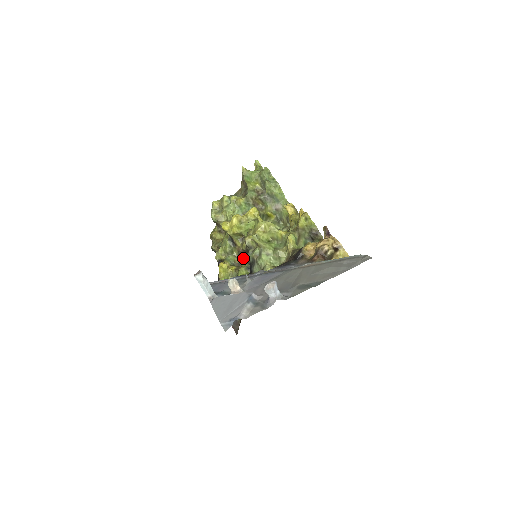
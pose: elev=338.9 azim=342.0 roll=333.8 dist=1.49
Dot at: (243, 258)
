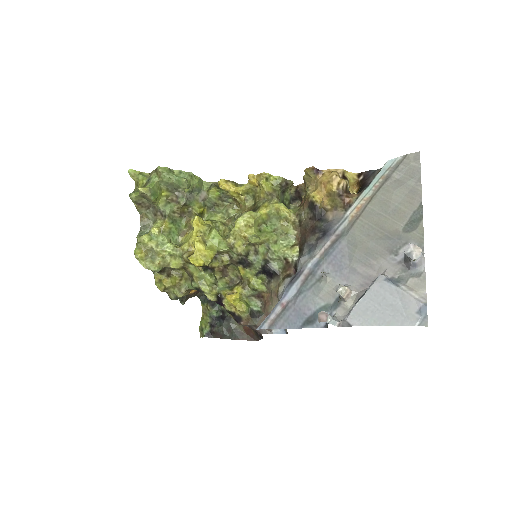
Dot at: (229, 273)
